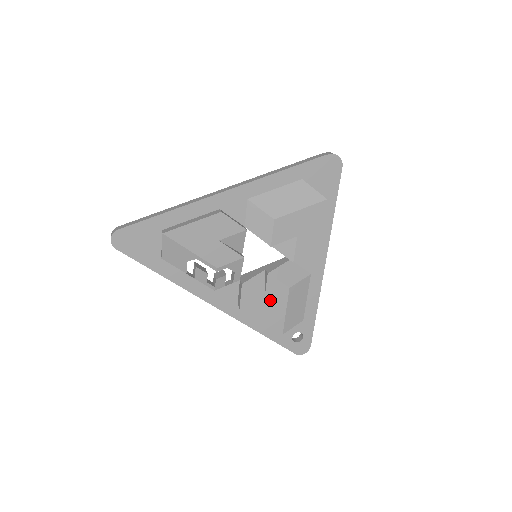
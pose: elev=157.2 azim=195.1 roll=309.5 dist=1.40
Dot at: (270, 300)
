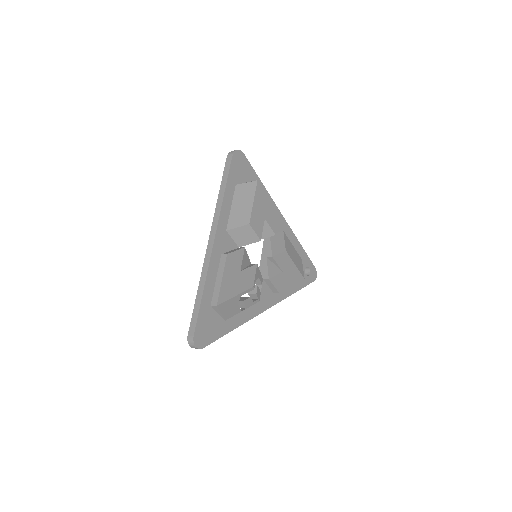
Dot at: (285, 269)
